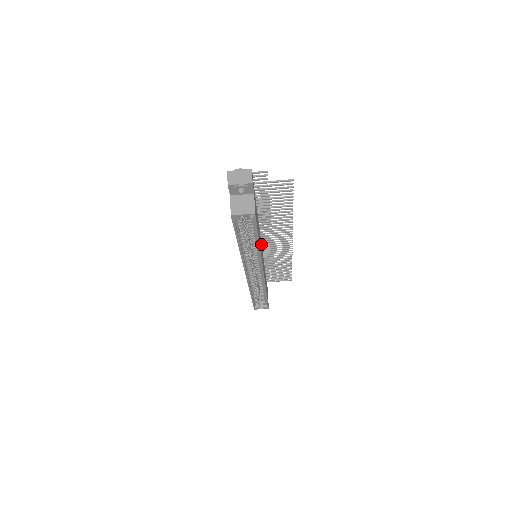
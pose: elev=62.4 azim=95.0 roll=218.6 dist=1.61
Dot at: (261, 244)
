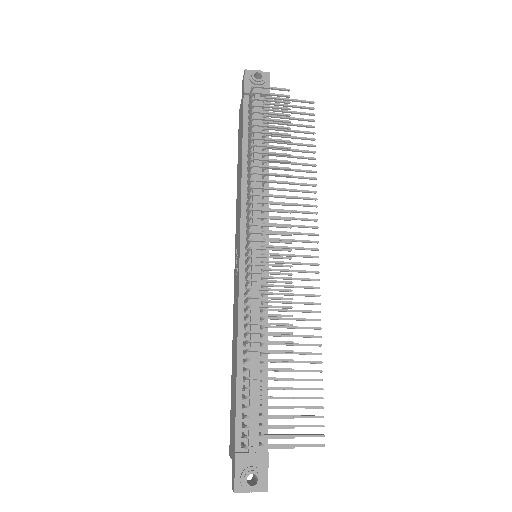
Dot at: occluded
